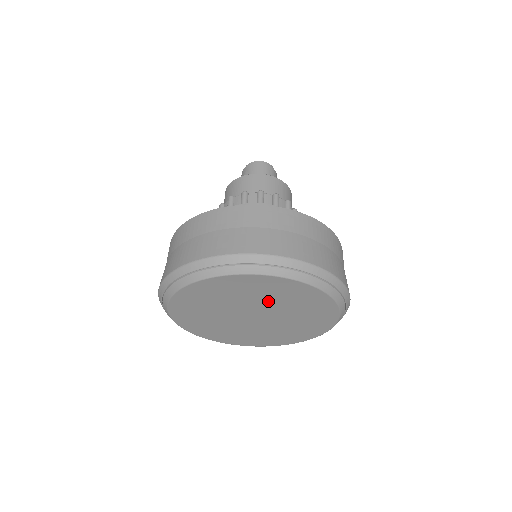
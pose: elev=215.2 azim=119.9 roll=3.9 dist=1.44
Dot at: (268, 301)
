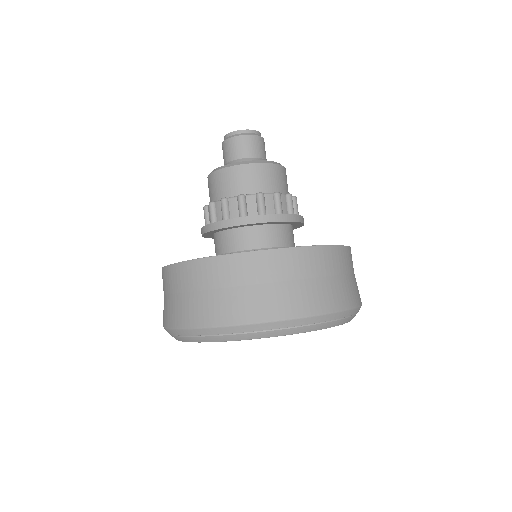
Dot at: occluded
